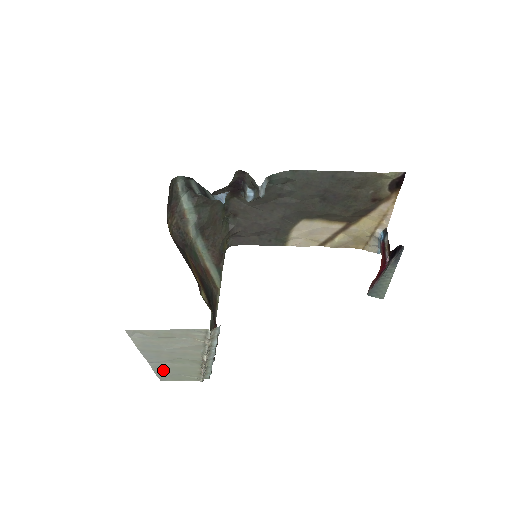
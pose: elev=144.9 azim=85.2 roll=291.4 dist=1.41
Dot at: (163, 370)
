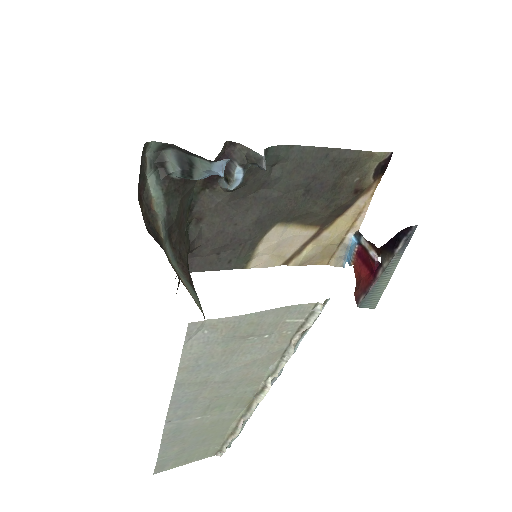
Dot at: (177, 439)
